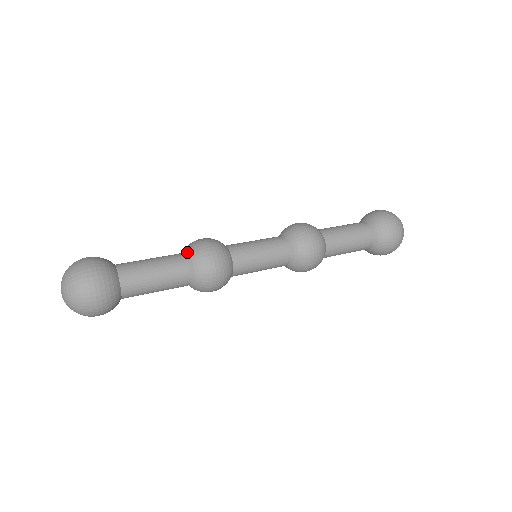
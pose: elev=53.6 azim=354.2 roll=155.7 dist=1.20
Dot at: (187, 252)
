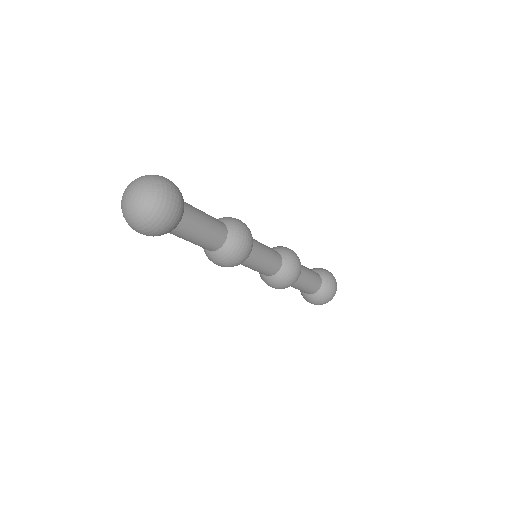
Dot at: (231, 229)
